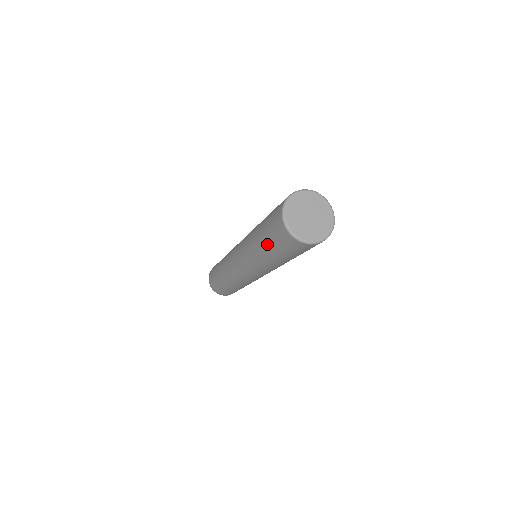
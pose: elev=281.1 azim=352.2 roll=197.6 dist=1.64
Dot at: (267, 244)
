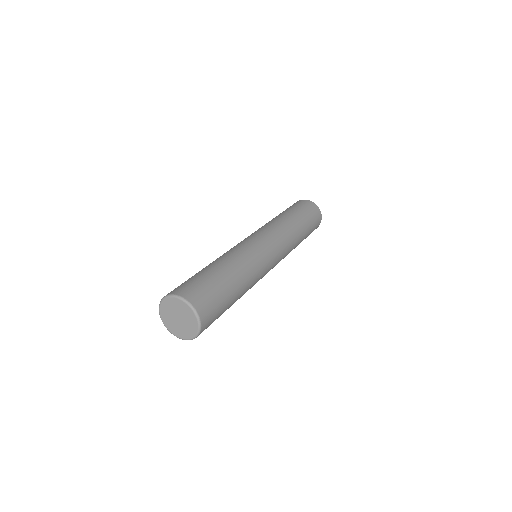
Dot at: occluded
